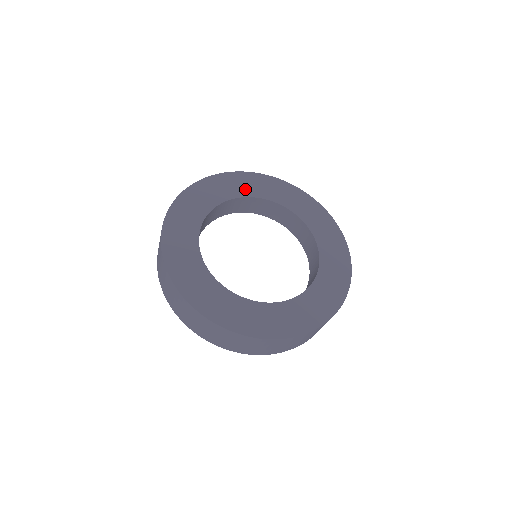
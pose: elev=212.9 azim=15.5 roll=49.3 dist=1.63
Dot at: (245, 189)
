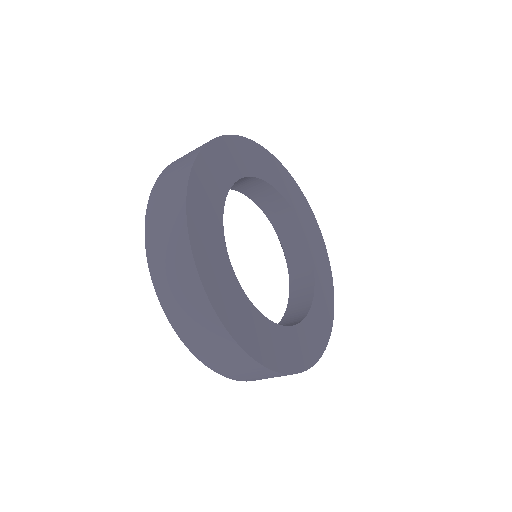
Dot at: (236, 165)
